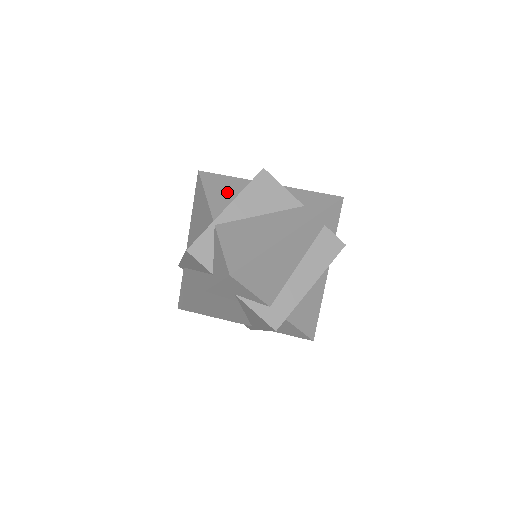
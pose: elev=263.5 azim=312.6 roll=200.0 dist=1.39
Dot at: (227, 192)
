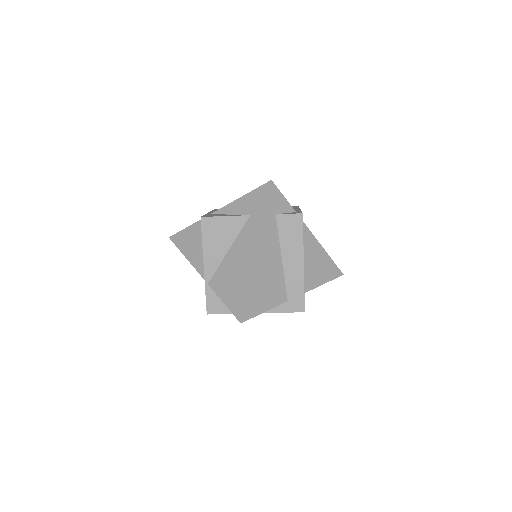
Dot at: (197, 244)
